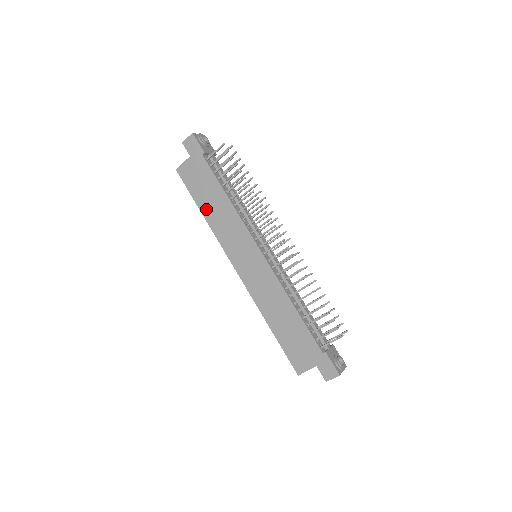
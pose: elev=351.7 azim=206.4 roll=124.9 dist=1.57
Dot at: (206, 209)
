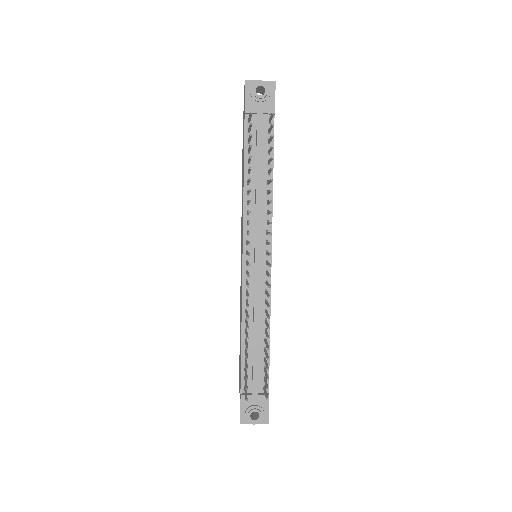
Dot at: (242, 176)
